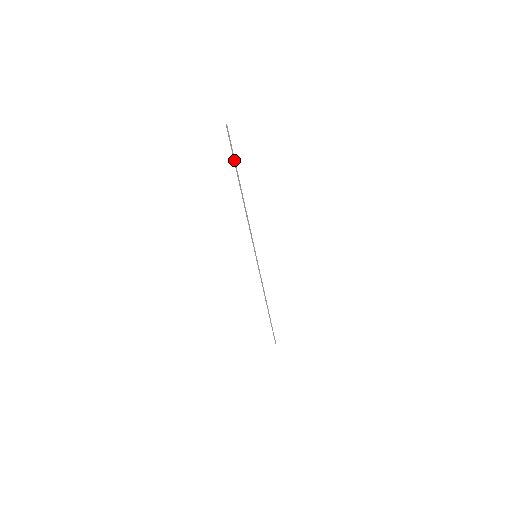
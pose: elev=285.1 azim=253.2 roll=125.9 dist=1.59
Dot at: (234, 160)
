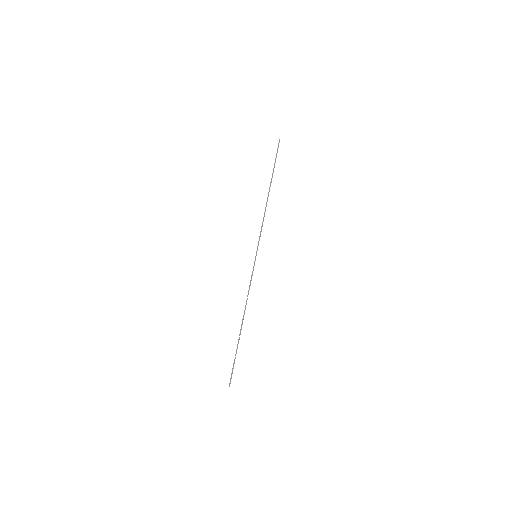
Dot at: (274, 164)
